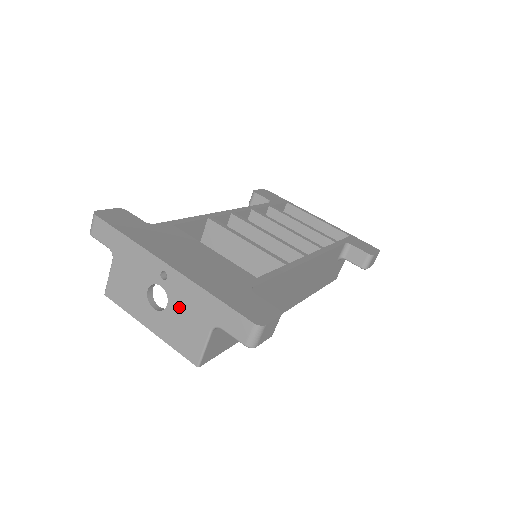
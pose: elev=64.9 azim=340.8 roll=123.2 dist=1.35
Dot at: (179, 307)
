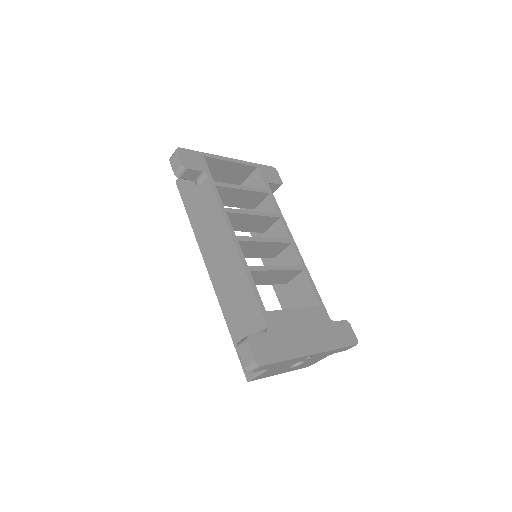
Dot at: (312, 360)
